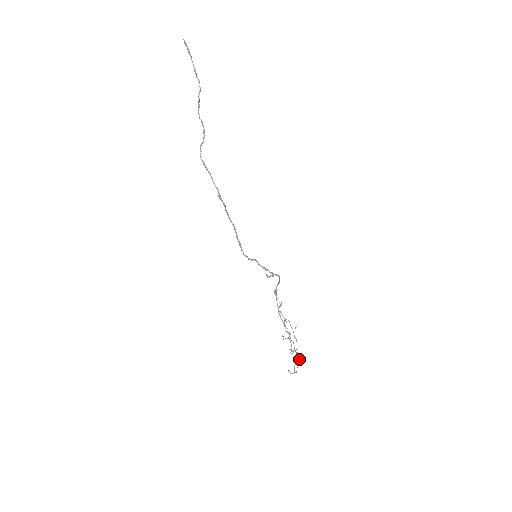
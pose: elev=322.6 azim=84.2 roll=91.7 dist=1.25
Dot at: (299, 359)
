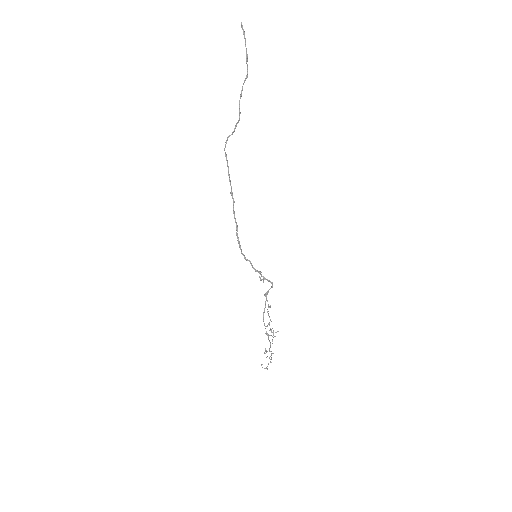
Dot at: occluded
